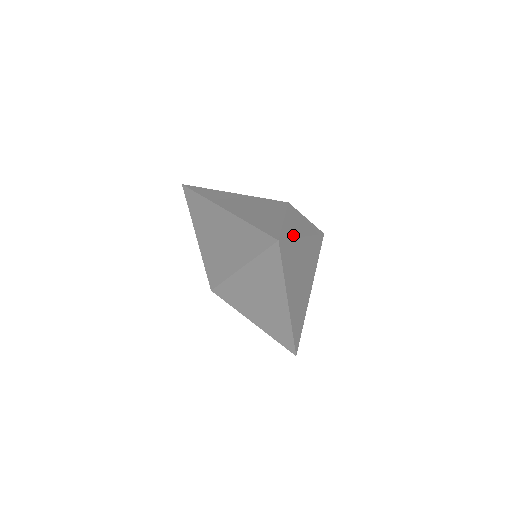
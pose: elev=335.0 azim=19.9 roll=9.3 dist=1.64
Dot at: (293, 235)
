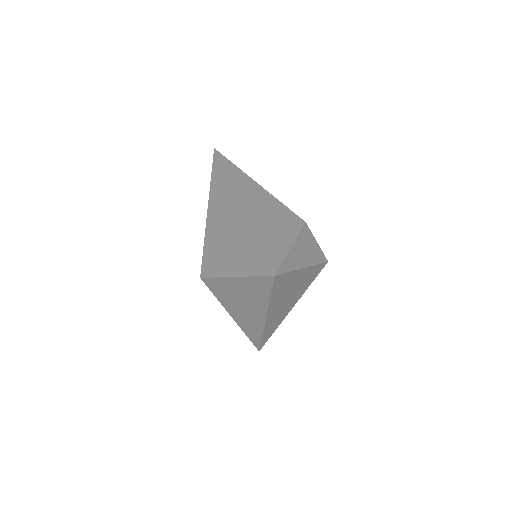
Dot at: (293, 267)
